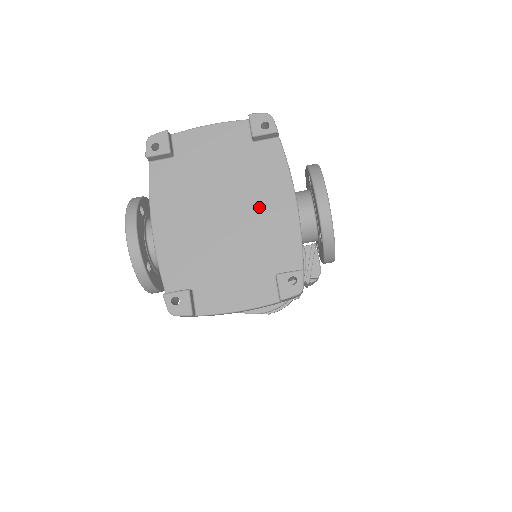
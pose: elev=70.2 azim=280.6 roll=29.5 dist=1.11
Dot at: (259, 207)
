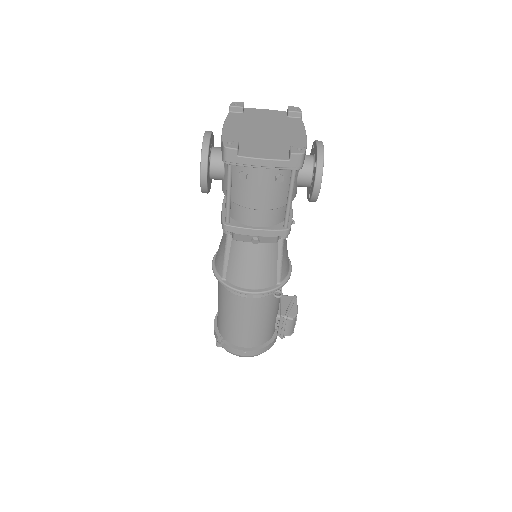
Dot at: (285, 133)
